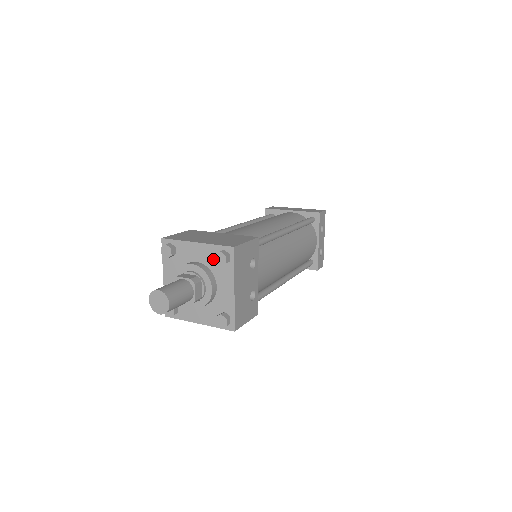
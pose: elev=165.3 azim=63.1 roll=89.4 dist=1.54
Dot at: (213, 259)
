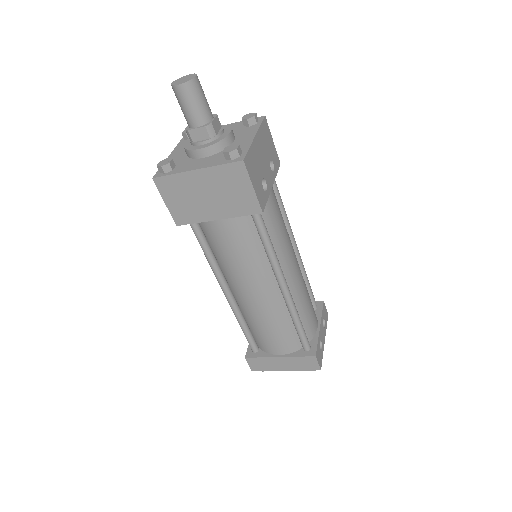
Dot at: (238, 127)
